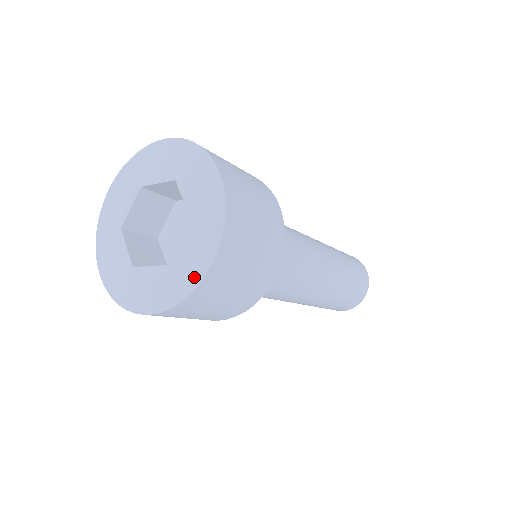
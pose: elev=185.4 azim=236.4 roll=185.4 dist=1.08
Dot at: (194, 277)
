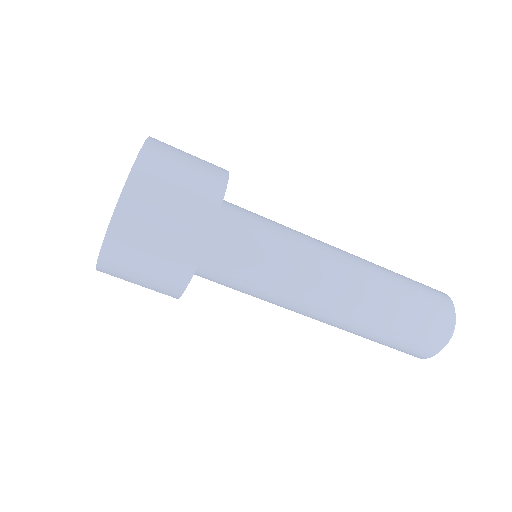
Dot at: occluded
